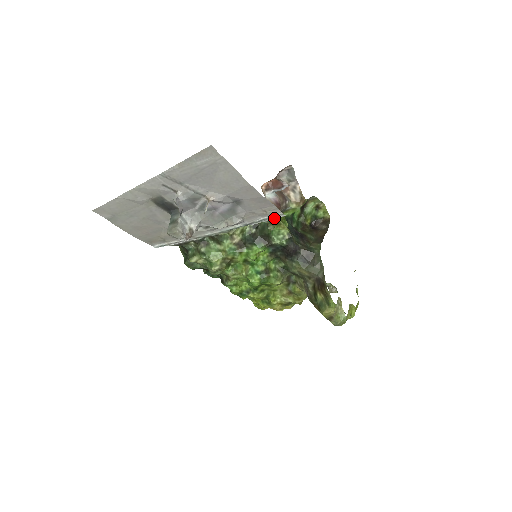
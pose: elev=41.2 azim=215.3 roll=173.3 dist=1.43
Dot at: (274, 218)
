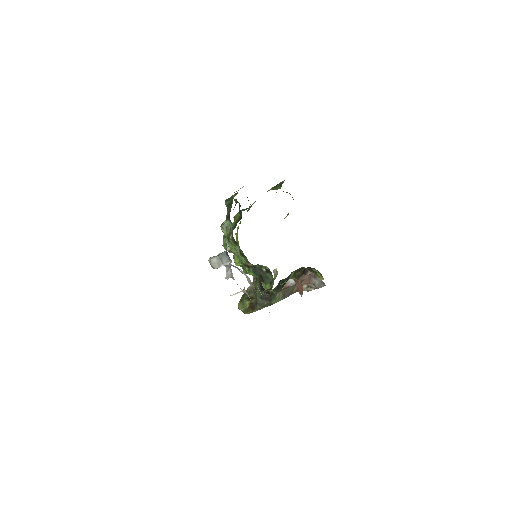
Dot at: occluded
